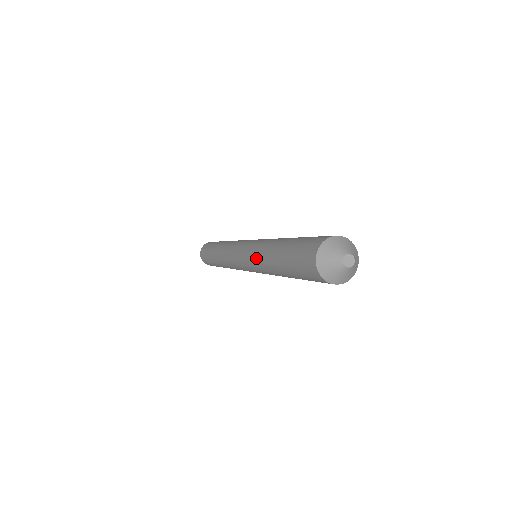
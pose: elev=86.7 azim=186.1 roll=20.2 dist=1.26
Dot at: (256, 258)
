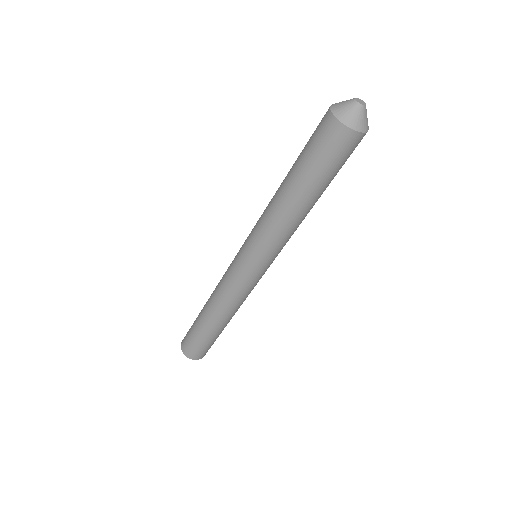
Dot at: (262, 223)
